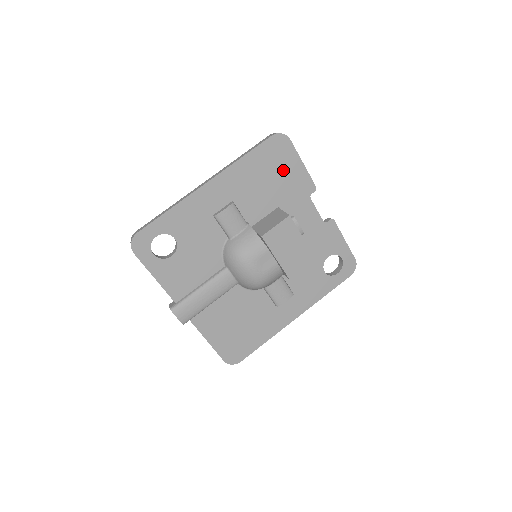
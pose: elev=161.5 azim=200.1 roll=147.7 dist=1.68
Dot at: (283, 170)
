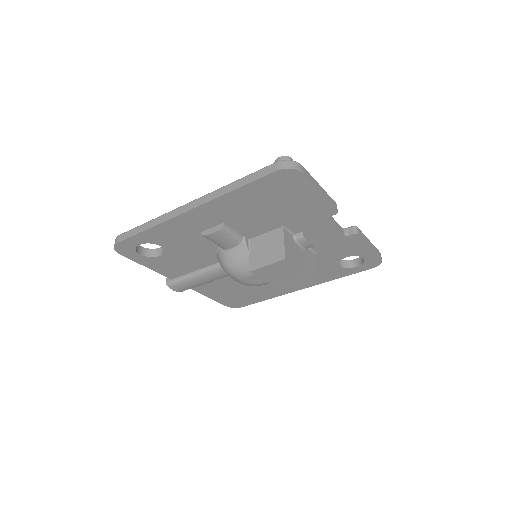
Dot at: (291, 199)
